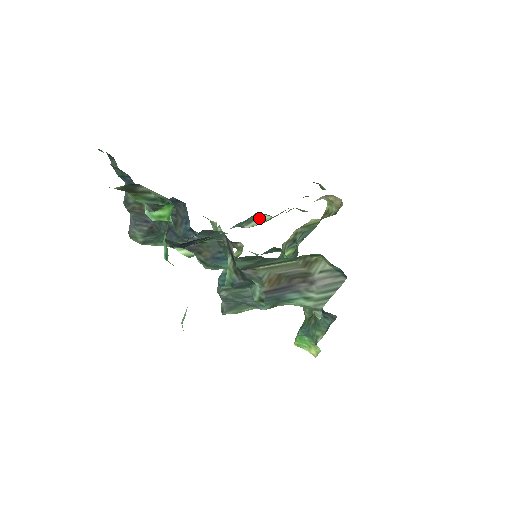
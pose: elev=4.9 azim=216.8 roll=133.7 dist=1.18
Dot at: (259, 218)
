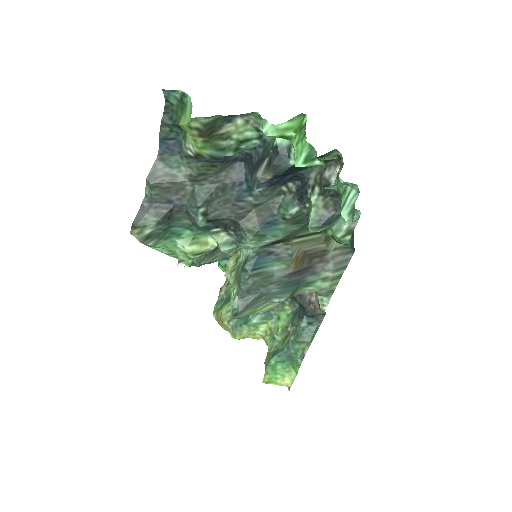
Dot at: occluded
